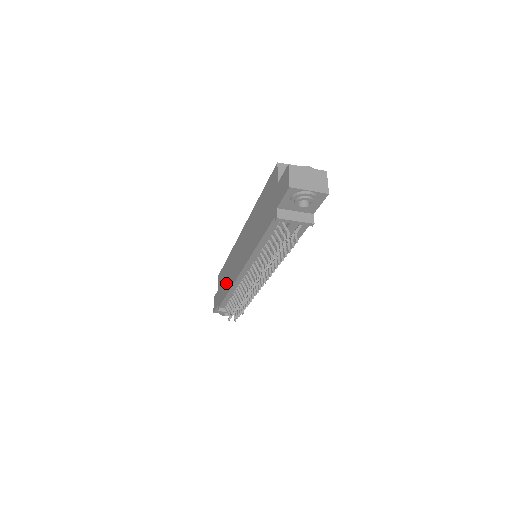
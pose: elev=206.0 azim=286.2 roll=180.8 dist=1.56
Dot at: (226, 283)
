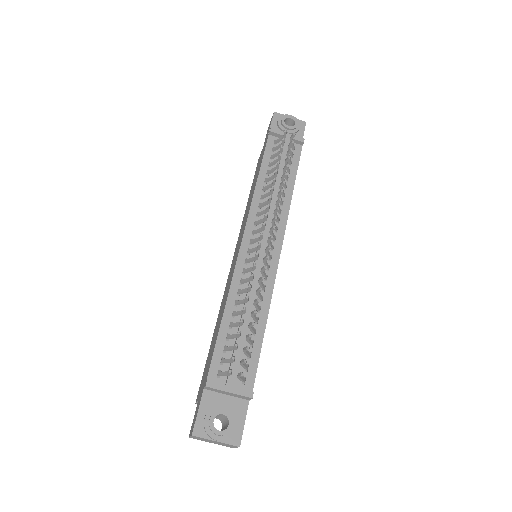
Dot at: (217, 327)
